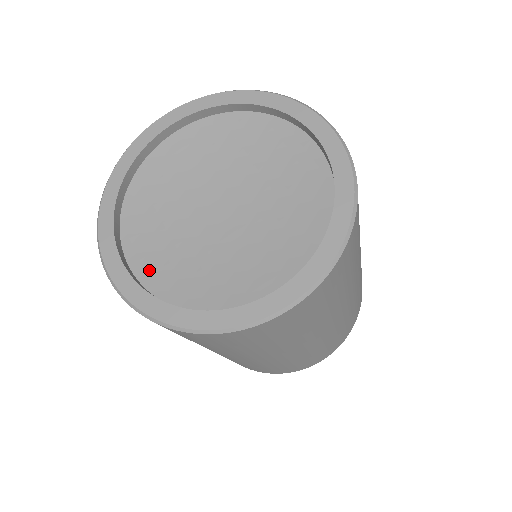
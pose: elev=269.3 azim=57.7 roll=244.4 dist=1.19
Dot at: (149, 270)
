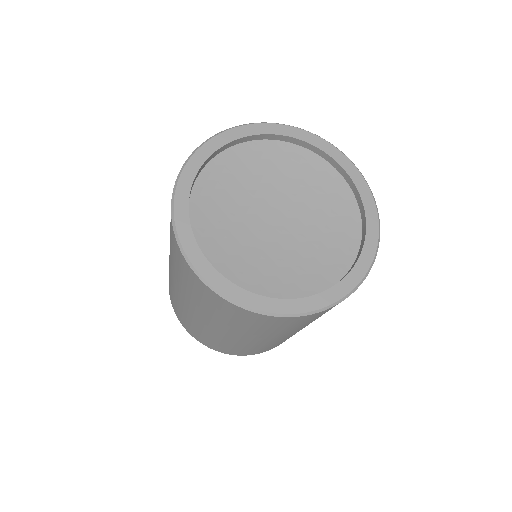
Dot at: (202, 197)
